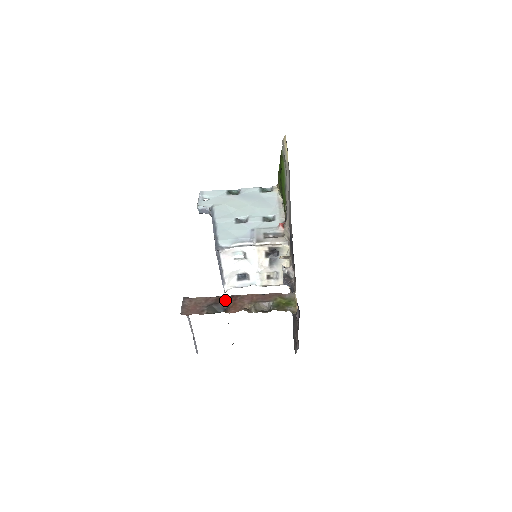
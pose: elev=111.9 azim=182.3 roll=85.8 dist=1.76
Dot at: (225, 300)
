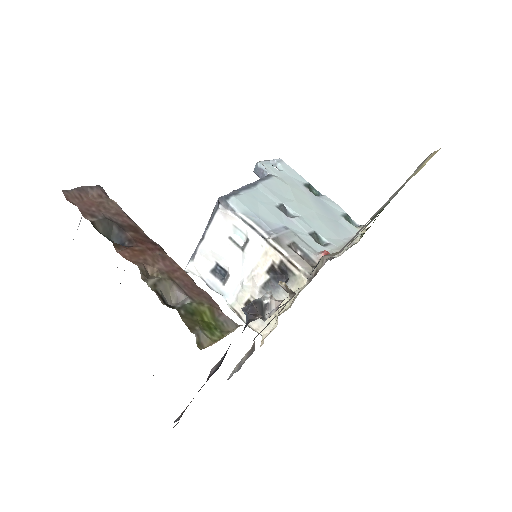
Dot at: (139, 237)
